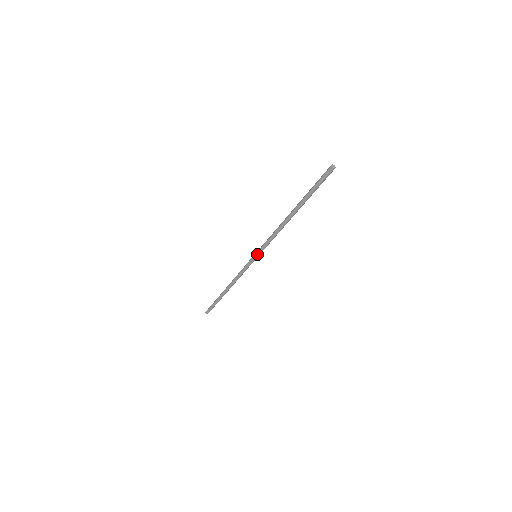
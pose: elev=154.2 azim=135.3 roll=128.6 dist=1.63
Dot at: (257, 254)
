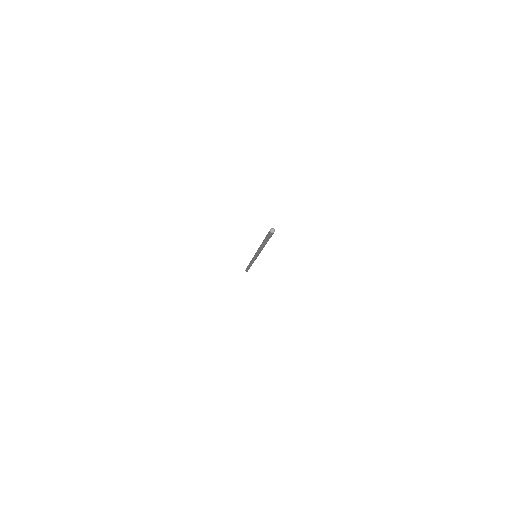
Dot at: (255, 256)
